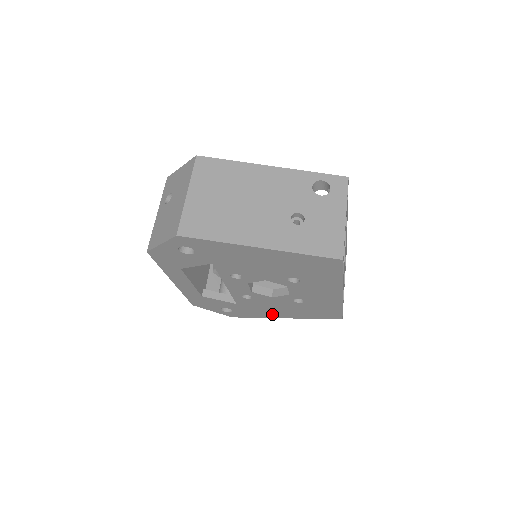
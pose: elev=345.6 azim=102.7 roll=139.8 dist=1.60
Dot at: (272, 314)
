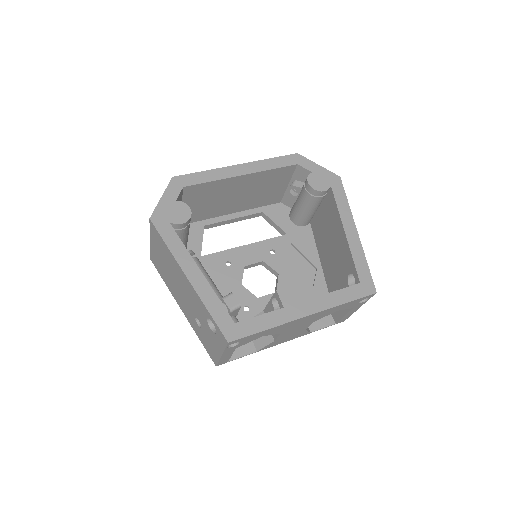
Dot at: occluded
